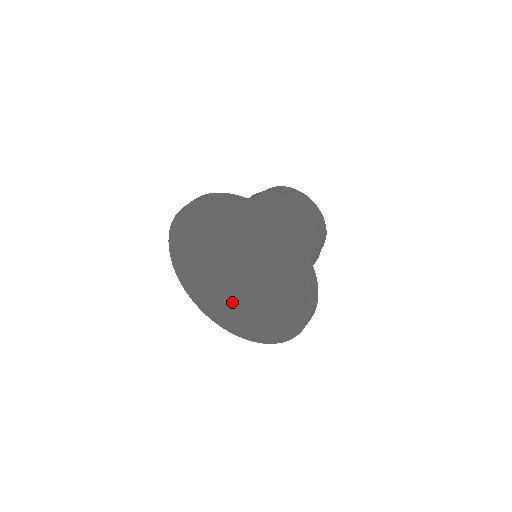
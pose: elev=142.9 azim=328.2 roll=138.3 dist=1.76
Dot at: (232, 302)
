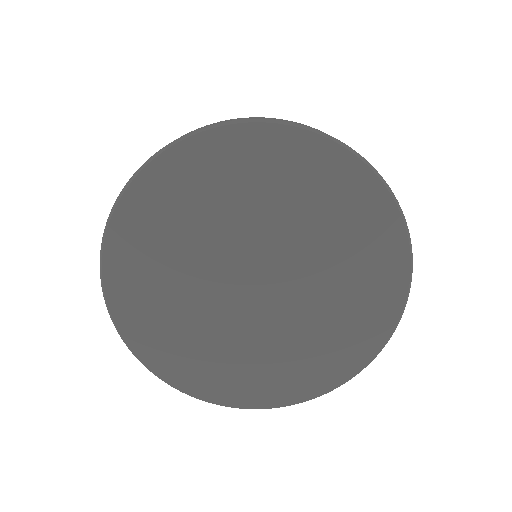
Dot at: (242, 337)
